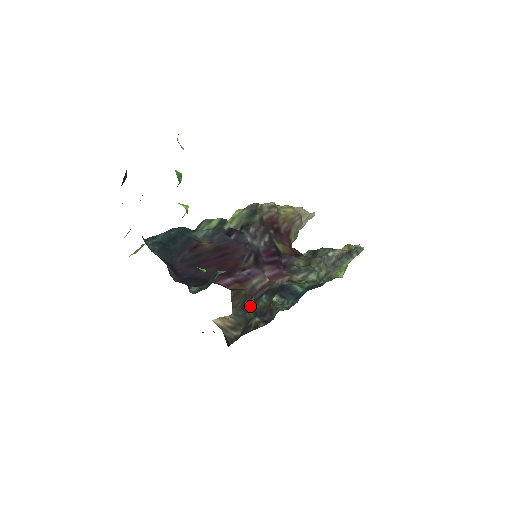
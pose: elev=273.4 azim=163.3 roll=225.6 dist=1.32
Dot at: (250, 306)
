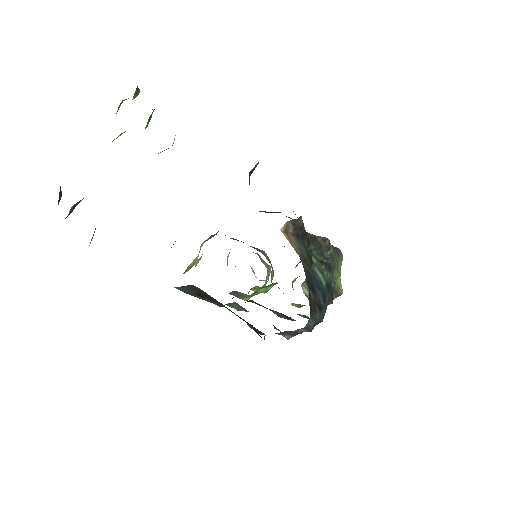
Dot at: occluded
